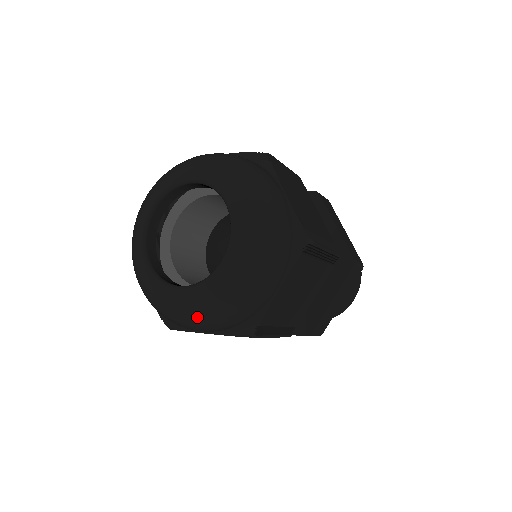
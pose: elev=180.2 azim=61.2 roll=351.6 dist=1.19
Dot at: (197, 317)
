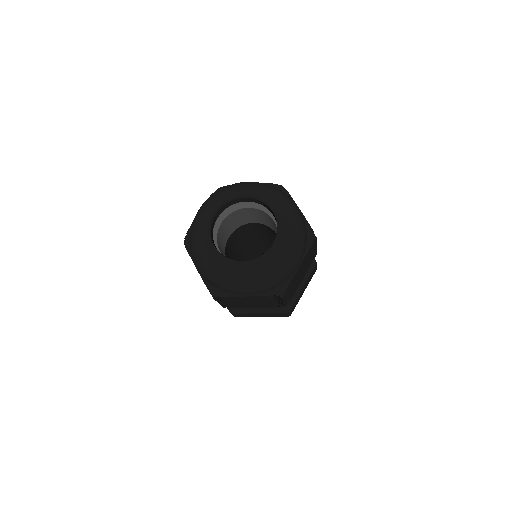
Dot at: (253, 281)
